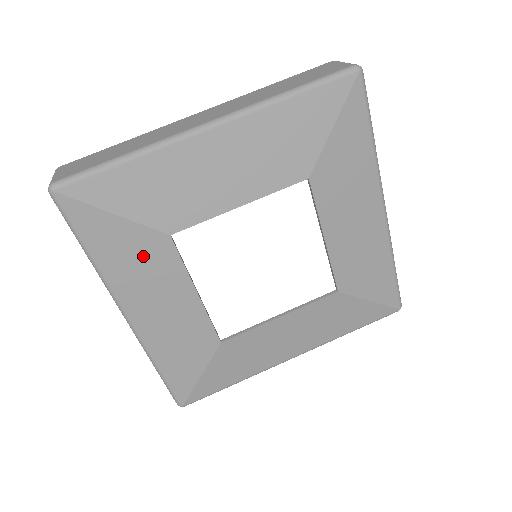
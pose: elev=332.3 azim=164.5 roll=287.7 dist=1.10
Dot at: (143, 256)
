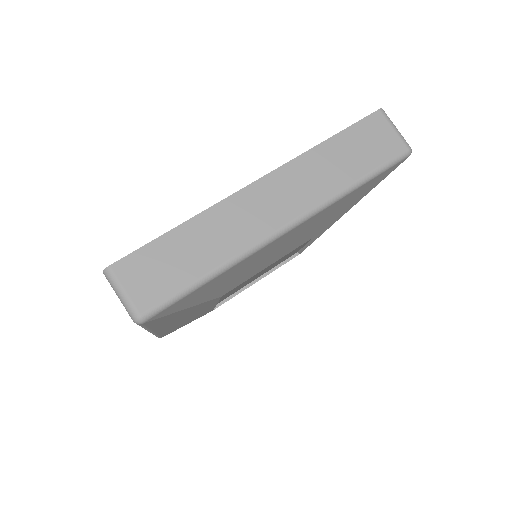
Dot at: (191, 311)
